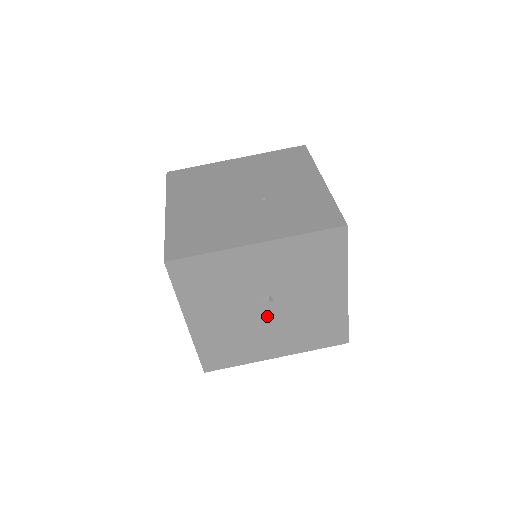
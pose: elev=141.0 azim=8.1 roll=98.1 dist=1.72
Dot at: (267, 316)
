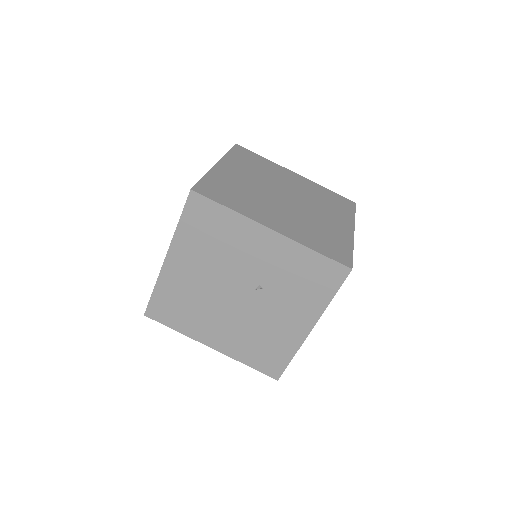
Dot at: occluded
